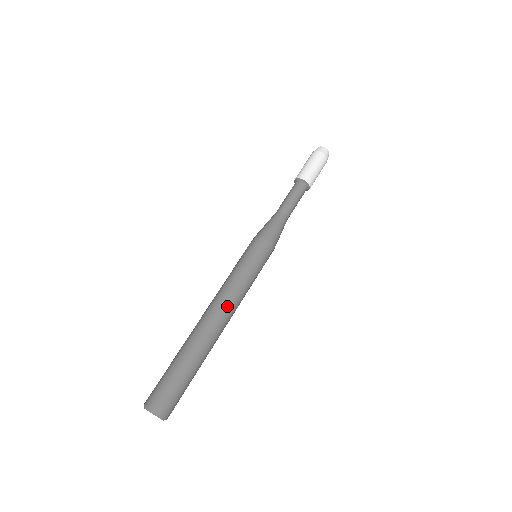
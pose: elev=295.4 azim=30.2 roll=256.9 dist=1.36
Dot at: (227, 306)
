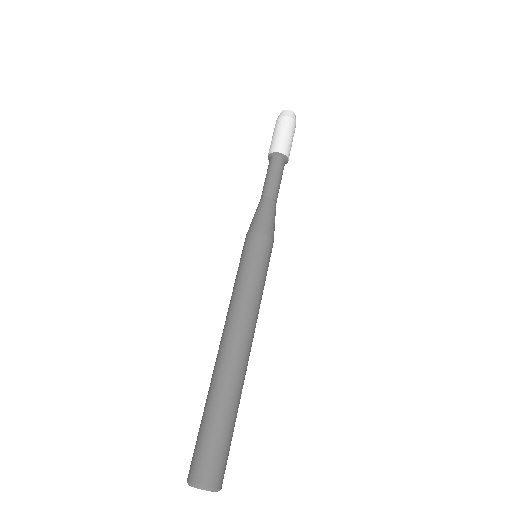
Dot at: (254, 331)
